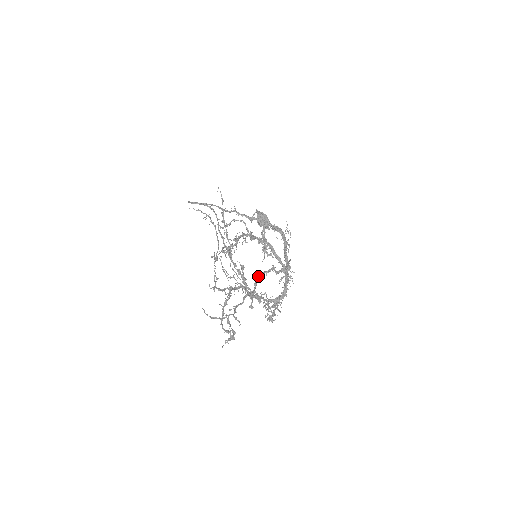
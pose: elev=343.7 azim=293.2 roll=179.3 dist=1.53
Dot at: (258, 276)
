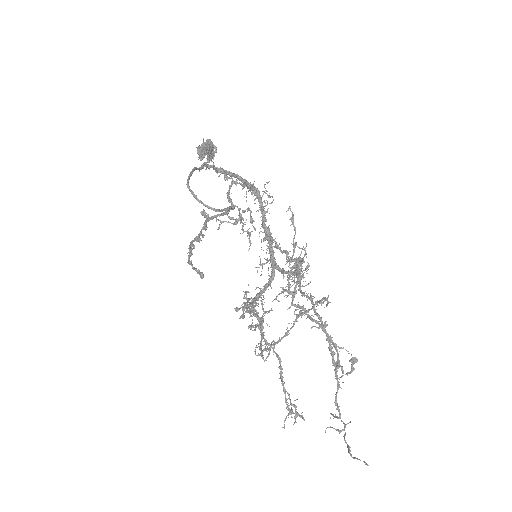
Dot at: occluded
